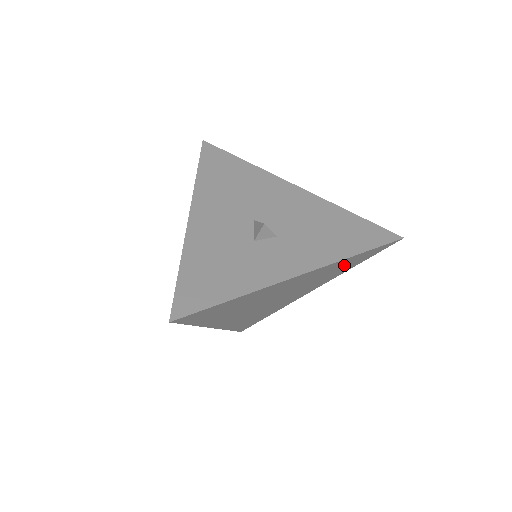
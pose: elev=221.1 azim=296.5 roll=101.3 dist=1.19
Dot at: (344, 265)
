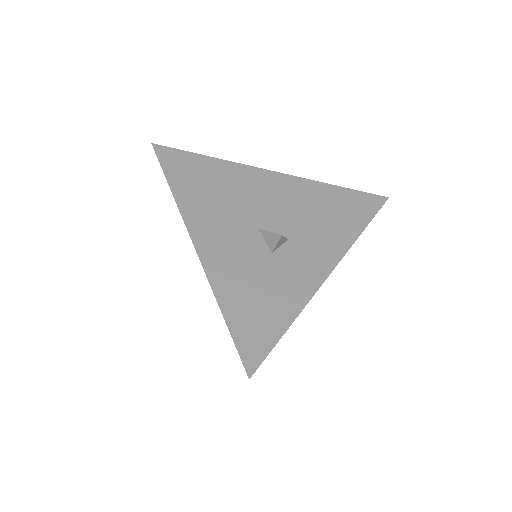
Dot at: occluded
